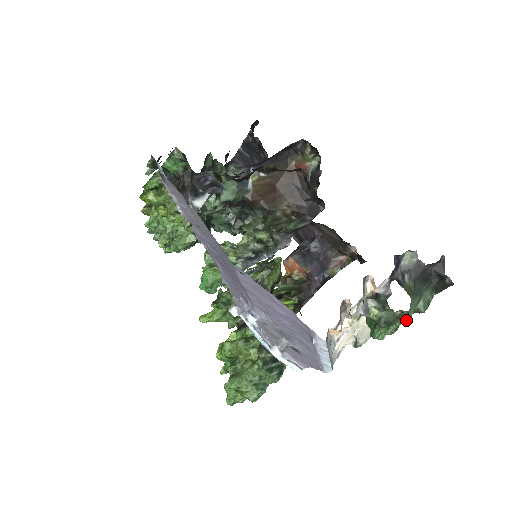
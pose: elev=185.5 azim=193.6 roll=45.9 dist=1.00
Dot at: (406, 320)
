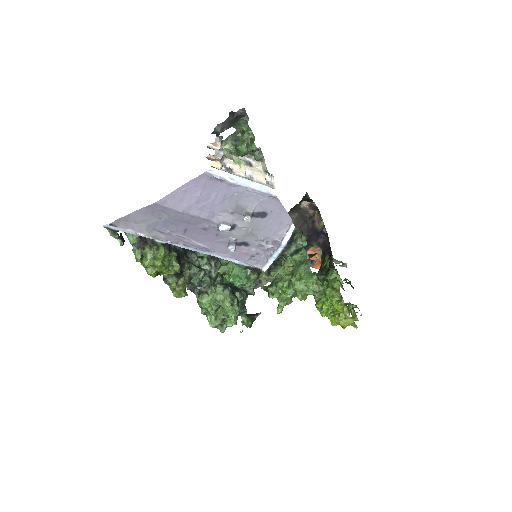
Dot at: (240, 131)
